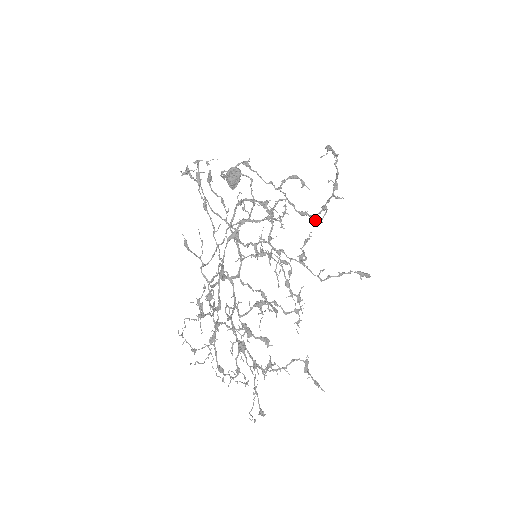
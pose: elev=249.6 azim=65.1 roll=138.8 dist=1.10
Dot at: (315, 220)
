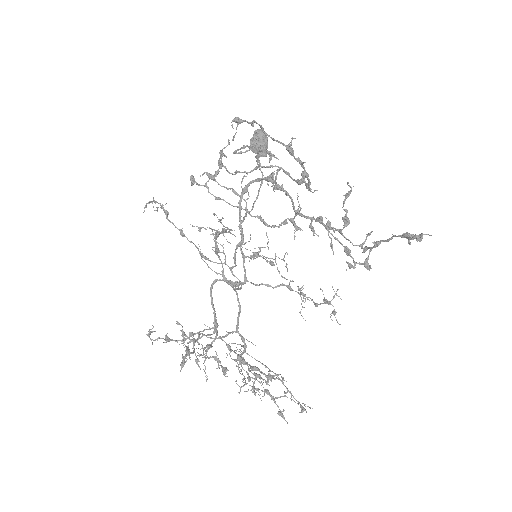
Dot at: (309, 189)
